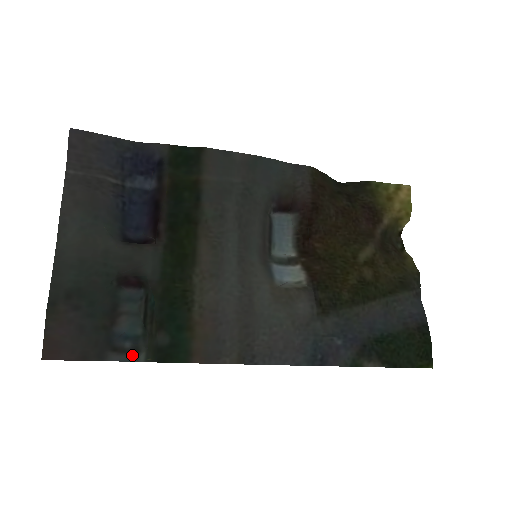
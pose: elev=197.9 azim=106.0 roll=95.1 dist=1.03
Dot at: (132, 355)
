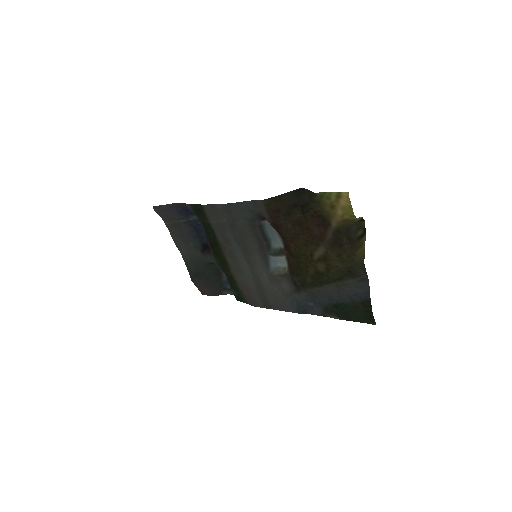
Dot at: (232, 292)
